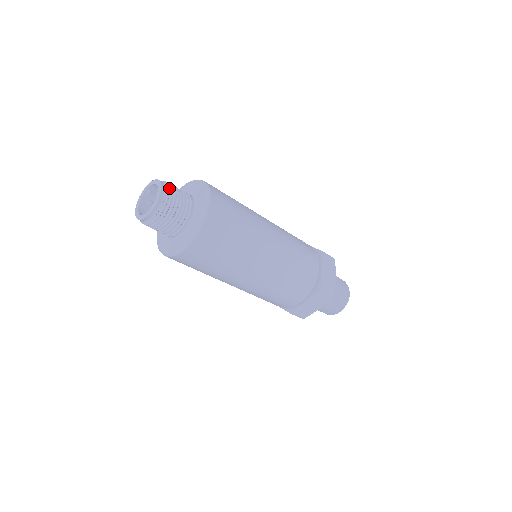
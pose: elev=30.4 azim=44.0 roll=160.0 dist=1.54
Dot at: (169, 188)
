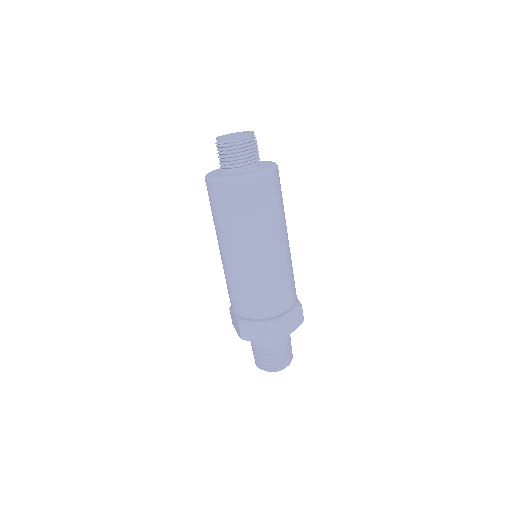
Dot at: occluded
